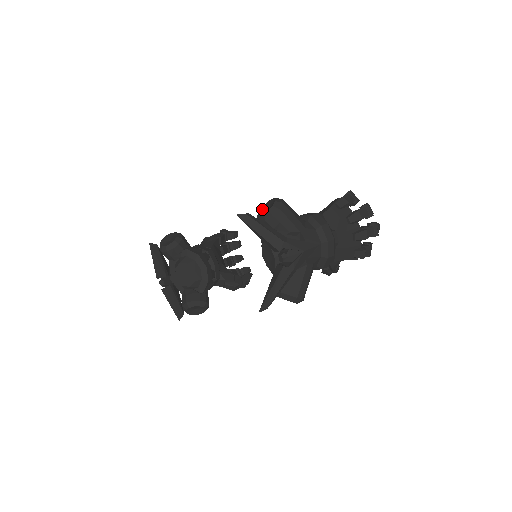
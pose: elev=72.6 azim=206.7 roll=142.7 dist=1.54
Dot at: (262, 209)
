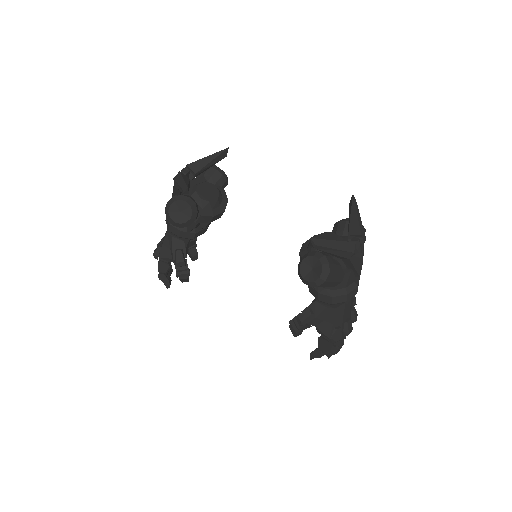
Dot at: occluded
